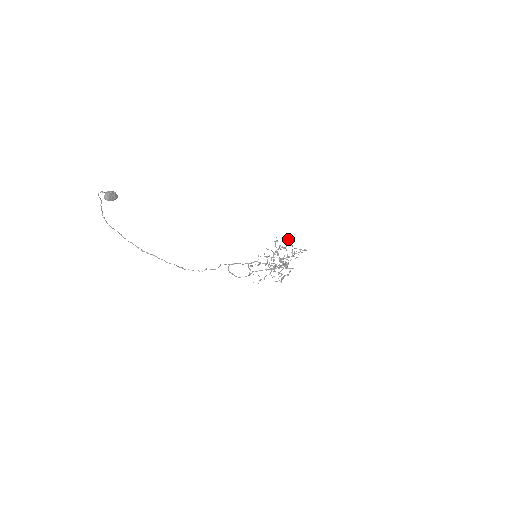
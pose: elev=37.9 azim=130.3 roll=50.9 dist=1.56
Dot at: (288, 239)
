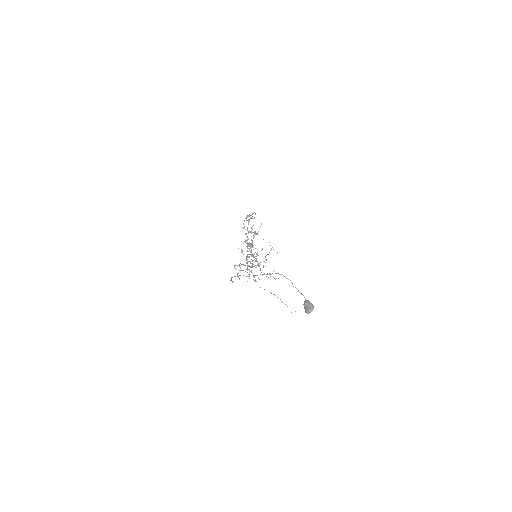
Dot at: (261, 224)
